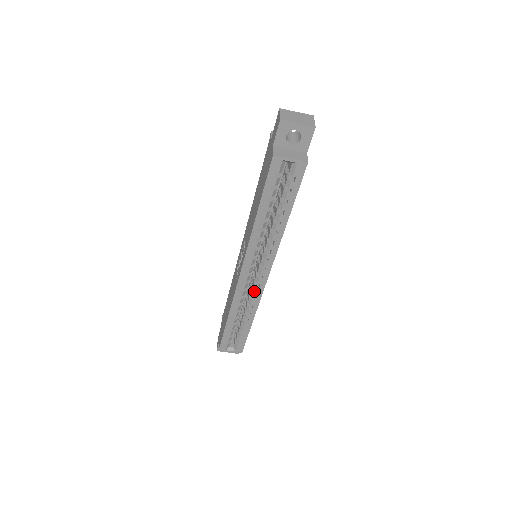
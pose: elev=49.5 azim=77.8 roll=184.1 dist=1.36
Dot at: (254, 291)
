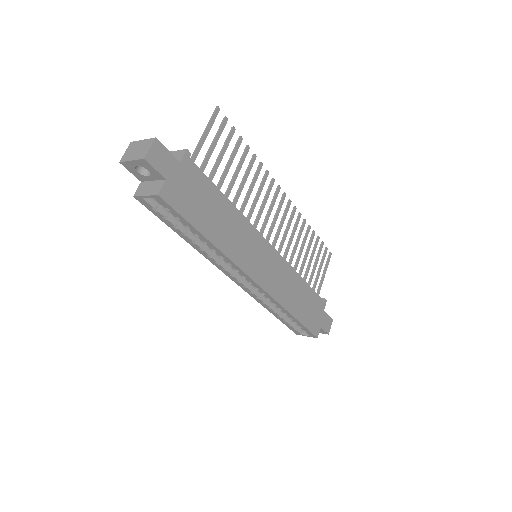
Dot at: occluded
